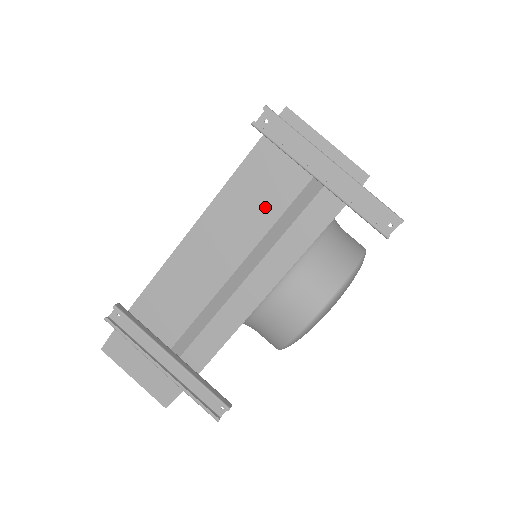
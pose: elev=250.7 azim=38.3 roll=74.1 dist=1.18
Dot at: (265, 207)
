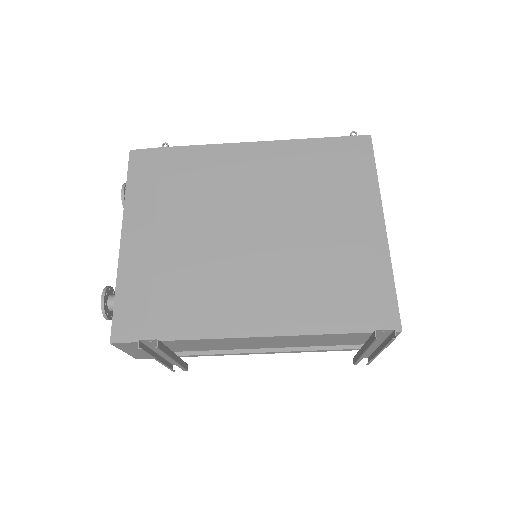
Dot at: (322, 343)
